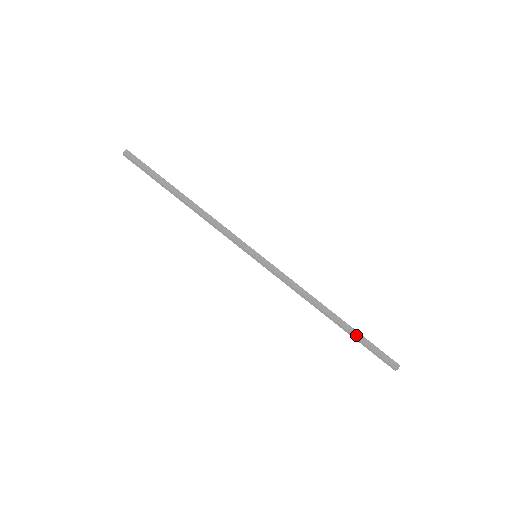
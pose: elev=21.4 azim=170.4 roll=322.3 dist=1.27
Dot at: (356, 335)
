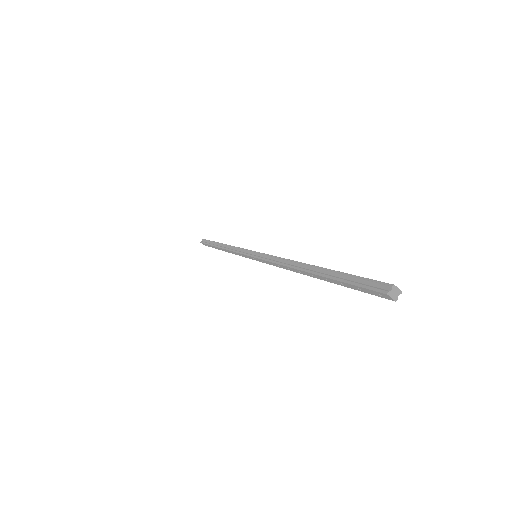
Dot at: (330, 276)
